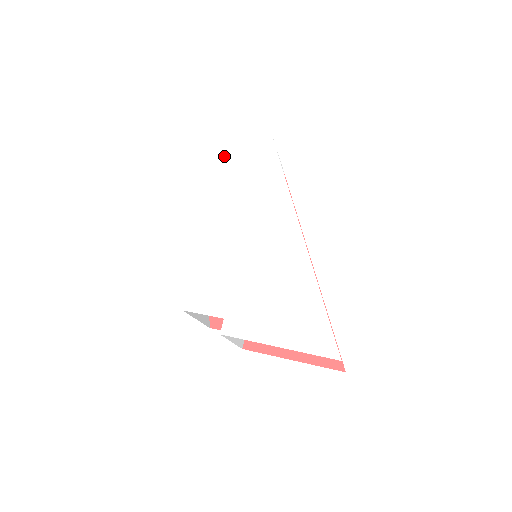
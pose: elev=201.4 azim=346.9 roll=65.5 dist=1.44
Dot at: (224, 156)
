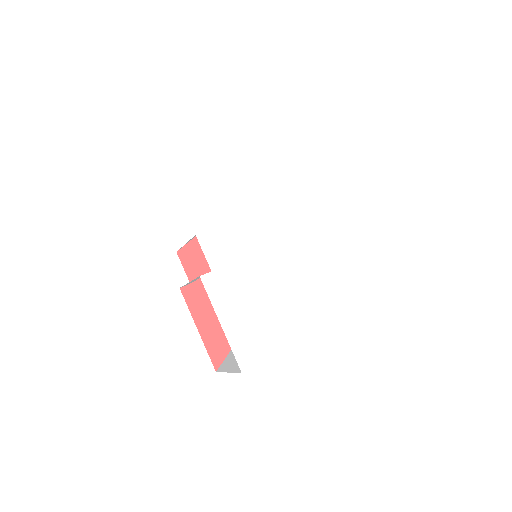
Dot at: (313, 188)
